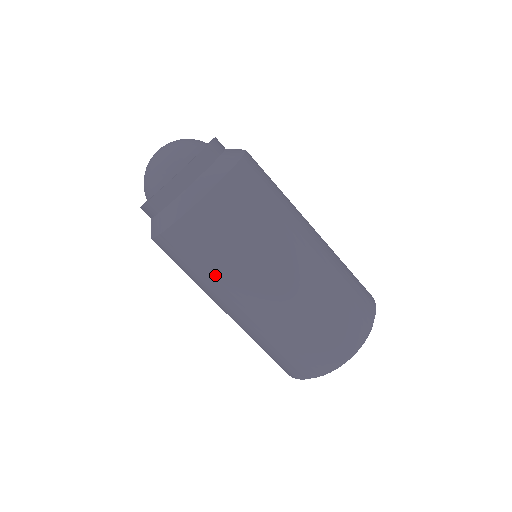
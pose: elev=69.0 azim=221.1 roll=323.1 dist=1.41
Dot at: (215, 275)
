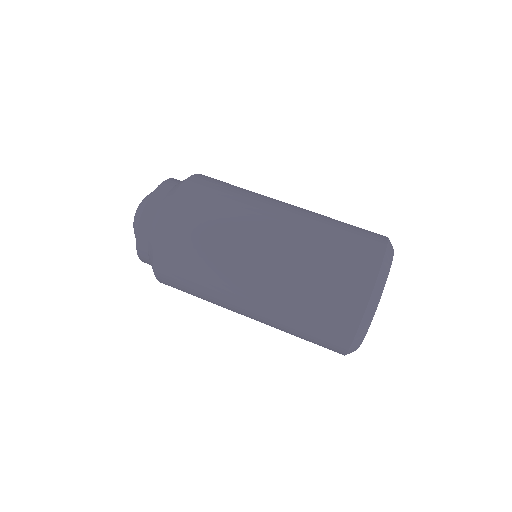
Dot at: (207, 277)
